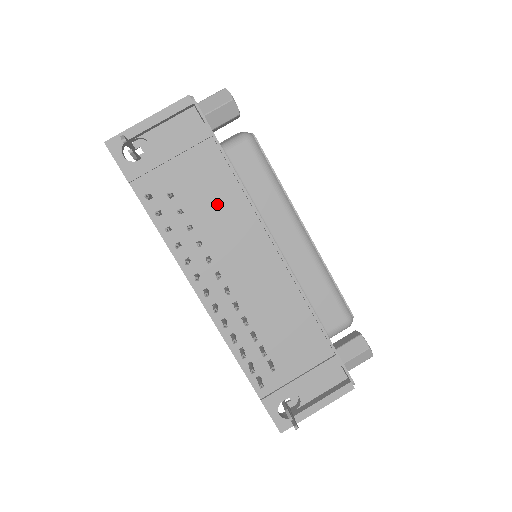
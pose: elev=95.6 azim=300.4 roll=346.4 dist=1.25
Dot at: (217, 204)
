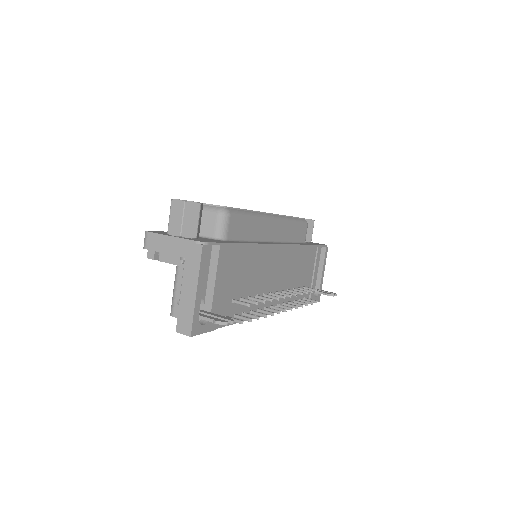
Dot at: (250, 270)
